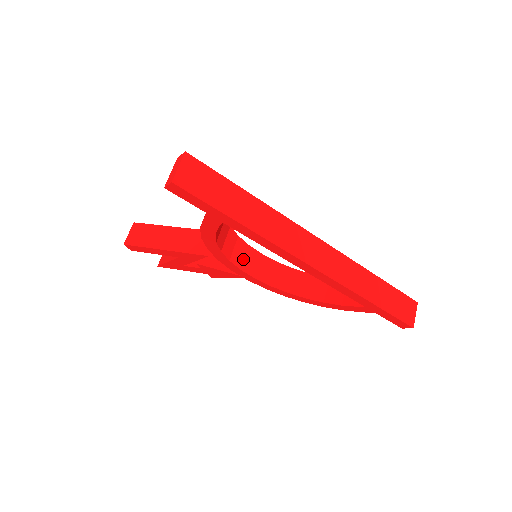
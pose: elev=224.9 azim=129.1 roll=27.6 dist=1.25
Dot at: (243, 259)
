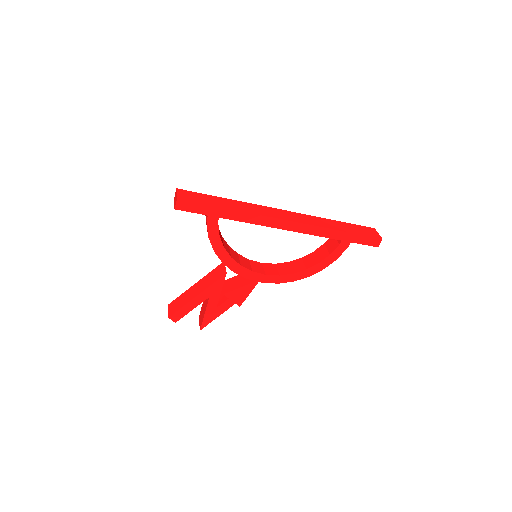
Dot at: (250, 266)
